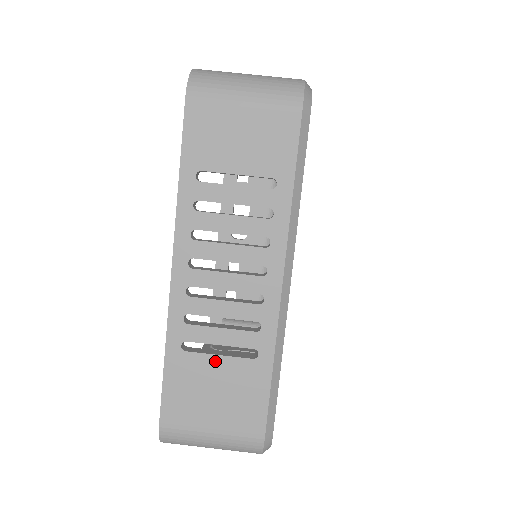
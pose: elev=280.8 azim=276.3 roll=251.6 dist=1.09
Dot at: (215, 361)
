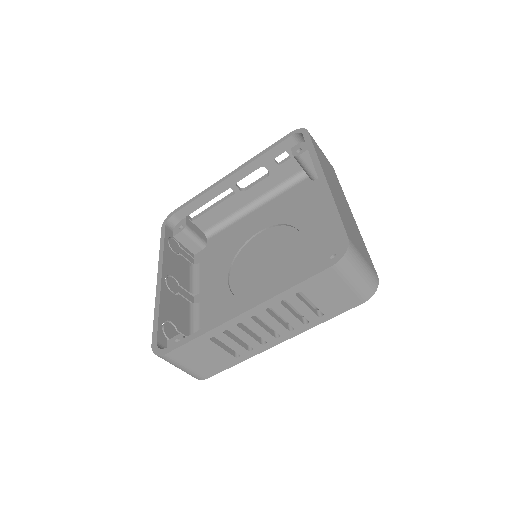
Dot at: (219, 350)
